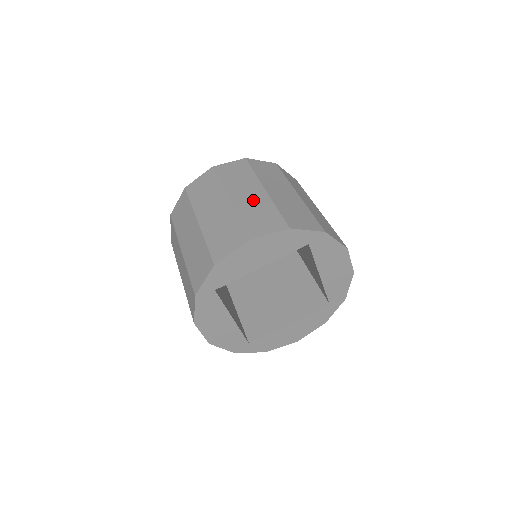
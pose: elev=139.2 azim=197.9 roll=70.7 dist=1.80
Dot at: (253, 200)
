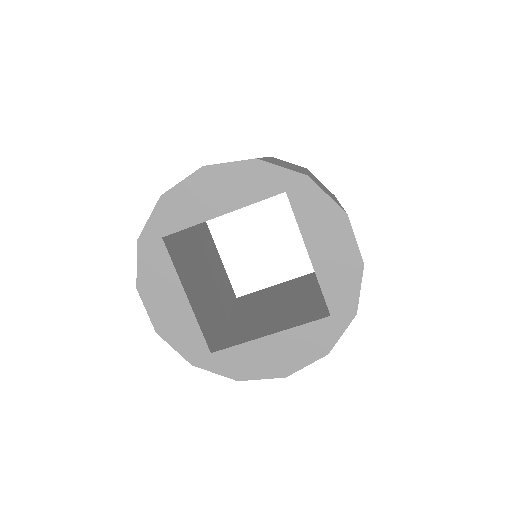
Dot at: occluded
